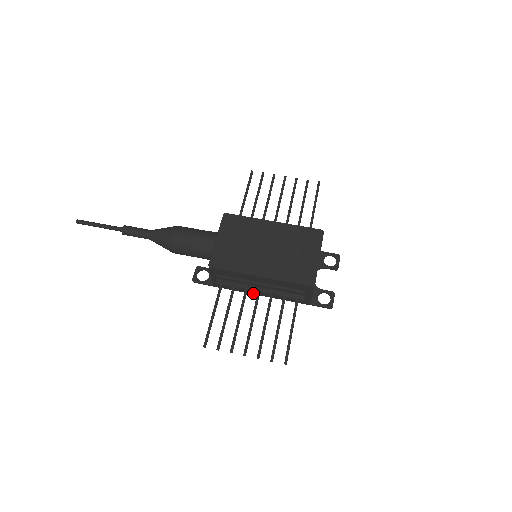
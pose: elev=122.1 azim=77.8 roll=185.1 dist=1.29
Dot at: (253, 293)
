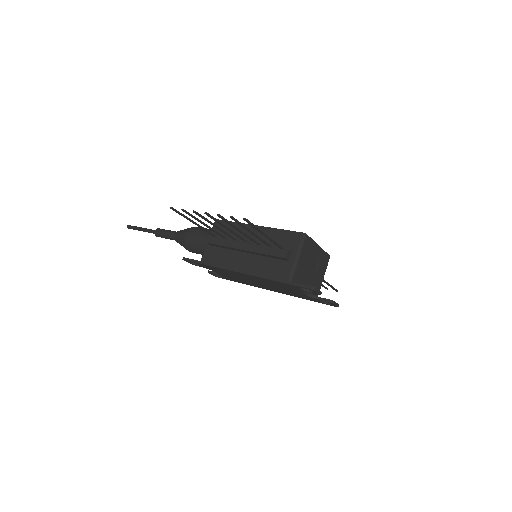
Dot at: (234, 269)
